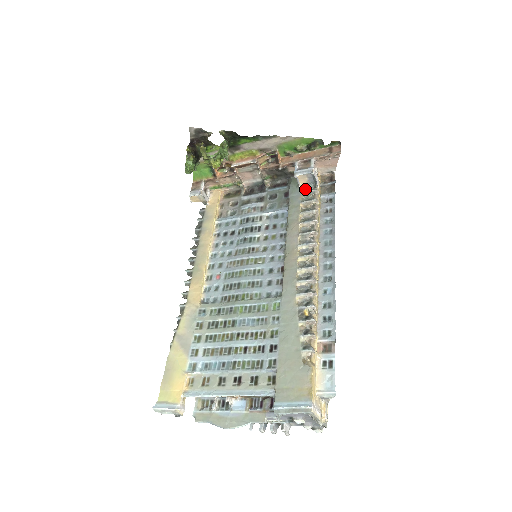
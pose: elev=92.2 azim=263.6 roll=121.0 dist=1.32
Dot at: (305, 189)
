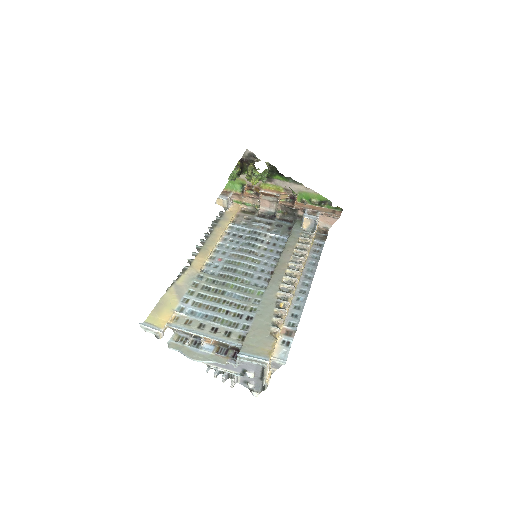
Dot at: (305, 230)
